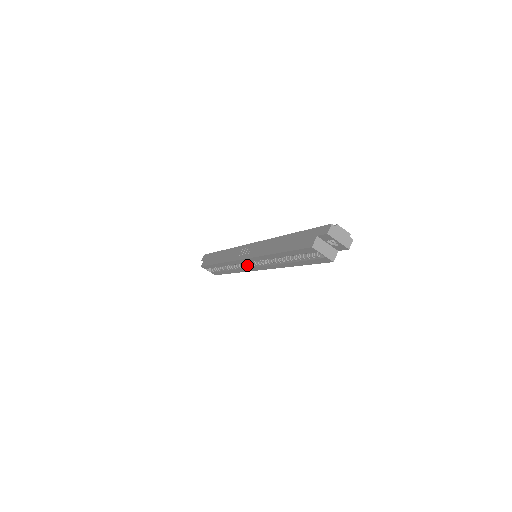
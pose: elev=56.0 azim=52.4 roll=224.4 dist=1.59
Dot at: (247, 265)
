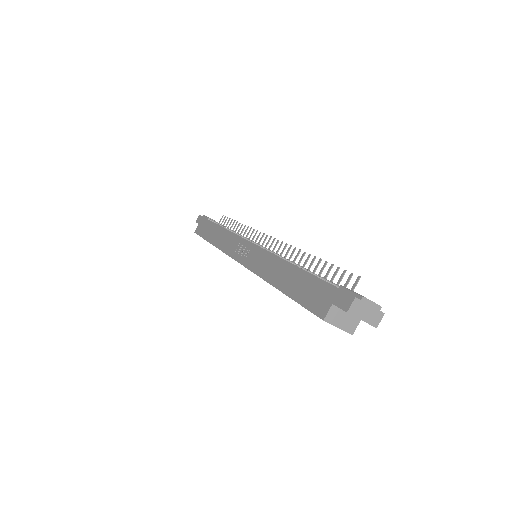
Dot at: occluded
